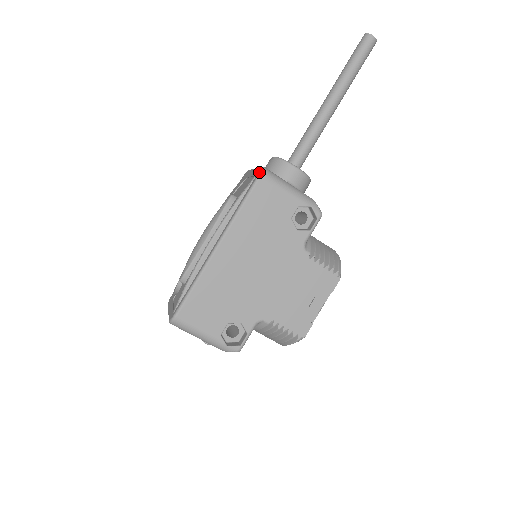
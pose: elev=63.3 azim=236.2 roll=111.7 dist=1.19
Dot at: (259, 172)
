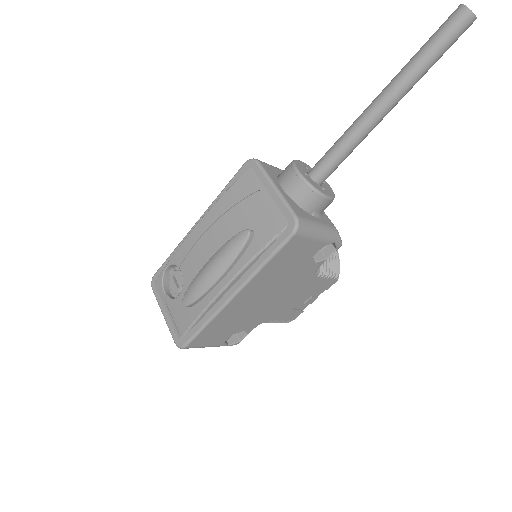
Dot at: (293, 229)
